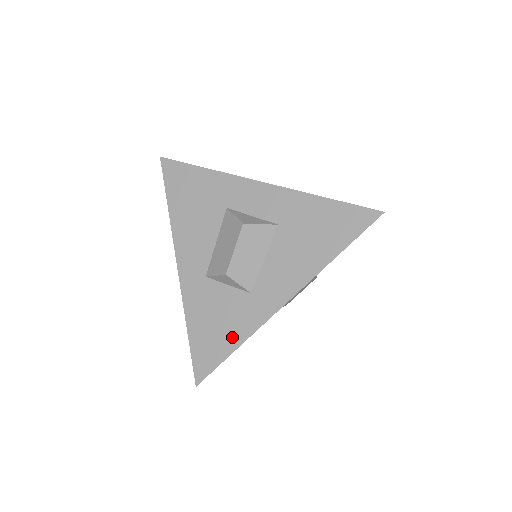
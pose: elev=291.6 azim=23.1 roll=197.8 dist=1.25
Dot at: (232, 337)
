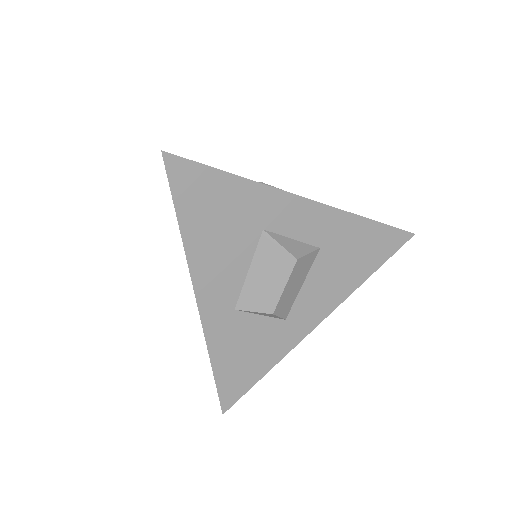
Dot at: (263, 363)
